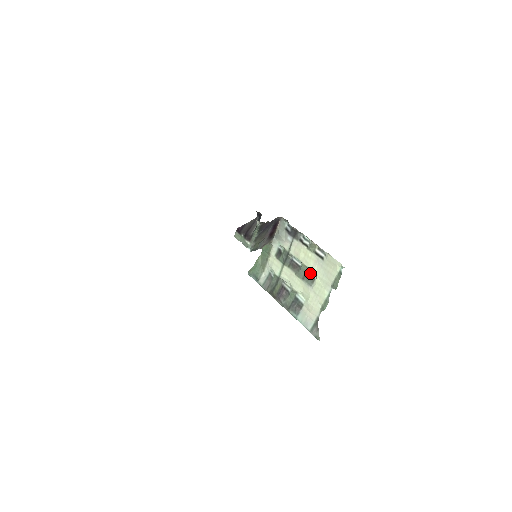
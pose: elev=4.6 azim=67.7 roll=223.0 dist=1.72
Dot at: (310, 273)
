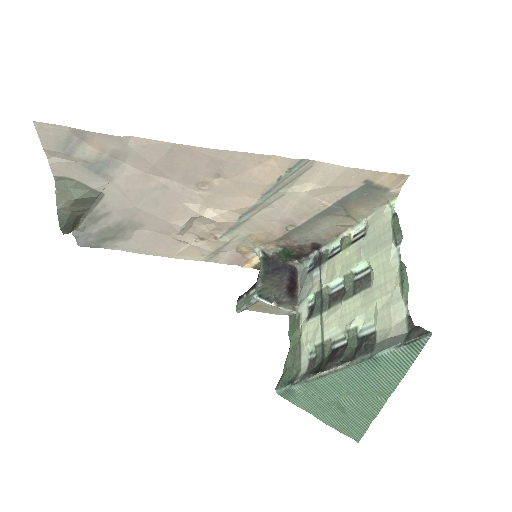
Dot at: (360, 276)
